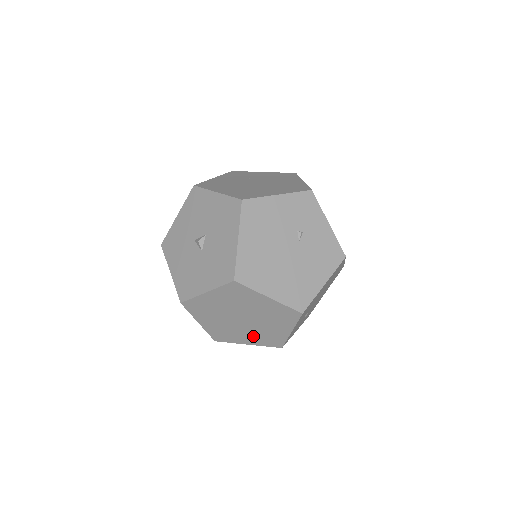
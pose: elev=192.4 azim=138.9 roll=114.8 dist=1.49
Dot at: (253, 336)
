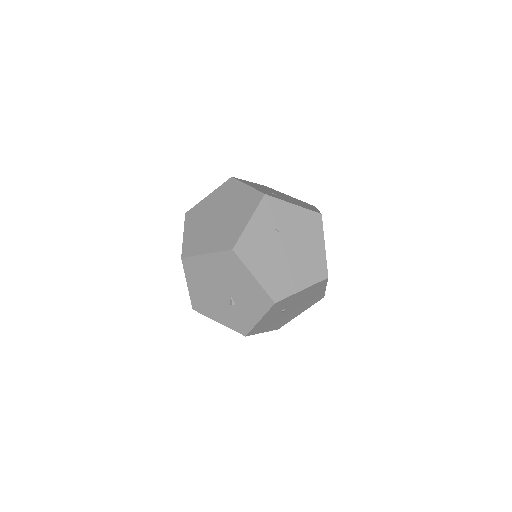
Dot at: (240, 214)
